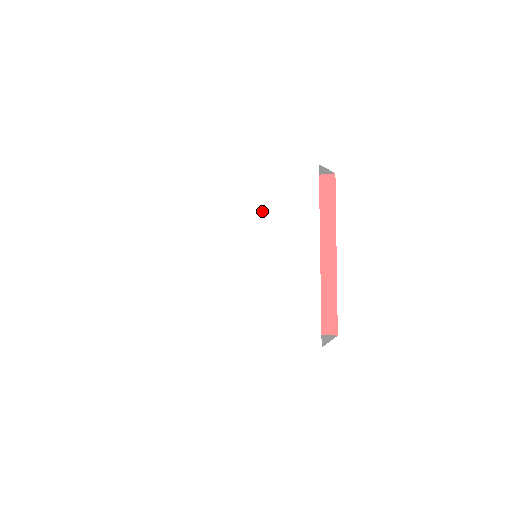
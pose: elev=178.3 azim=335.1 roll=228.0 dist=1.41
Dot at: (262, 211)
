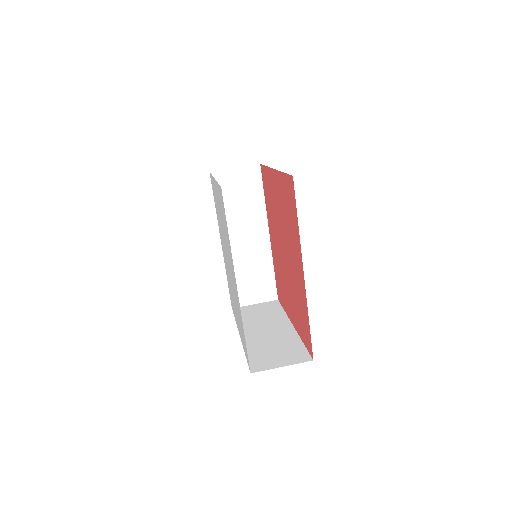
Dot at: (222, 222)
